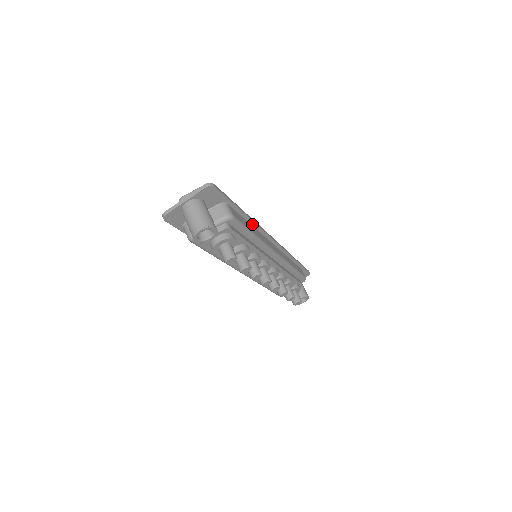
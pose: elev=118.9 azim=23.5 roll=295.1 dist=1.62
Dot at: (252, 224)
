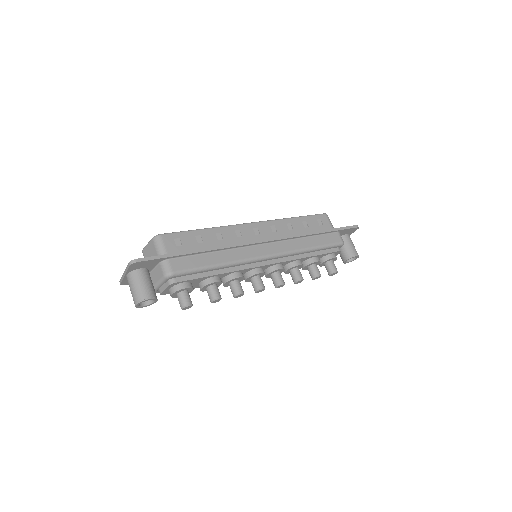
Dot at: (219, 250)
